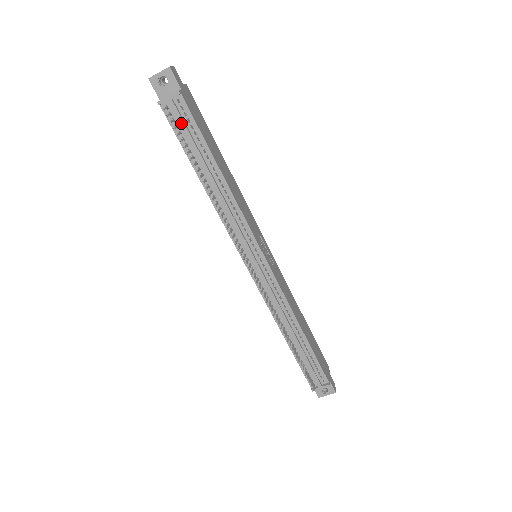
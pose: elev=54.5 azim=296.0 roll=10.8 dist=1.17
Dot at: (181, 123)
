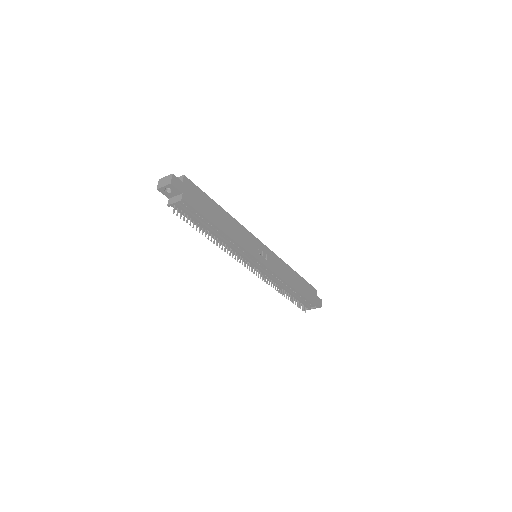
Dot at: (187, 214)
